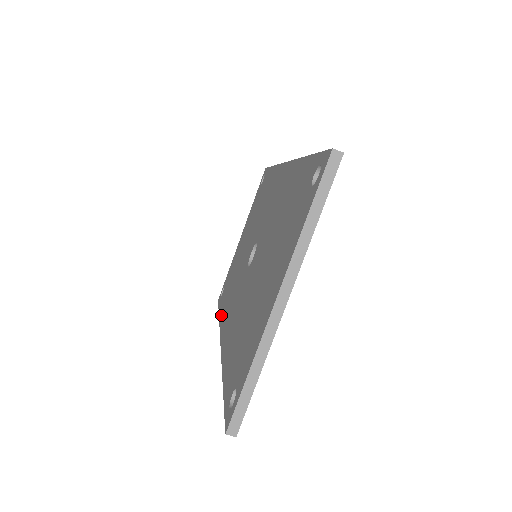
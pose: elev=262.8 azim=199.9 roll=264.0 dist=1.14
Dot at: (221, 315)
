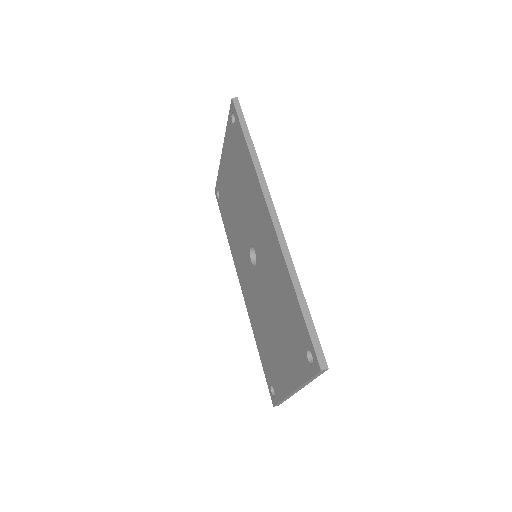
Dot at: (229, 242)
